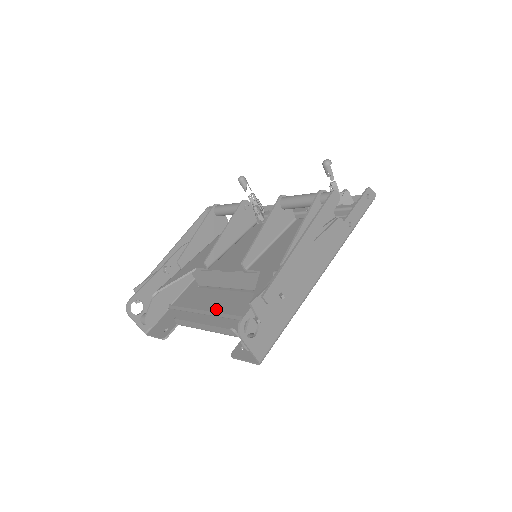
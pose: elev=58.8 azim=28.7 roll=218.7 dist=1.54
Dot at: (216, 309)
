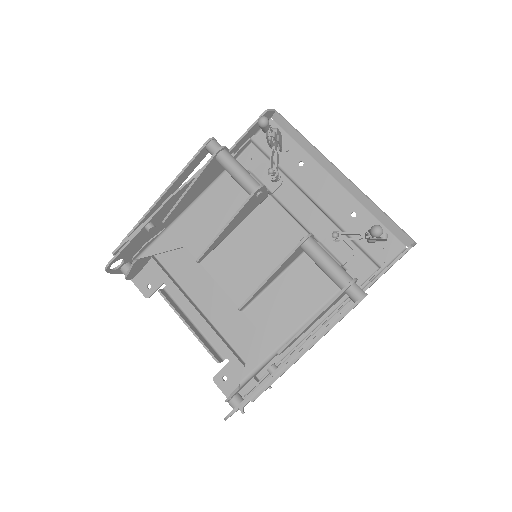
Dot at: (203, 303)
